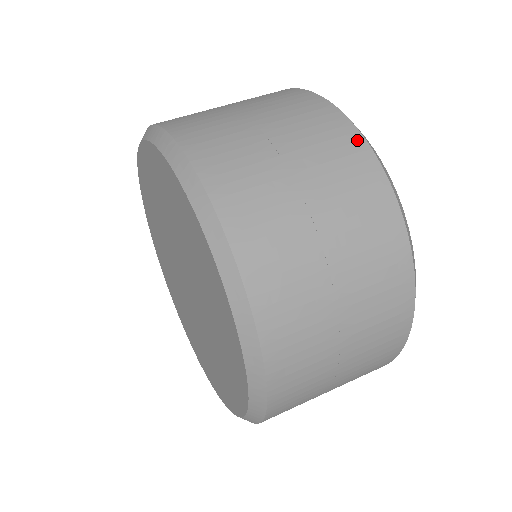
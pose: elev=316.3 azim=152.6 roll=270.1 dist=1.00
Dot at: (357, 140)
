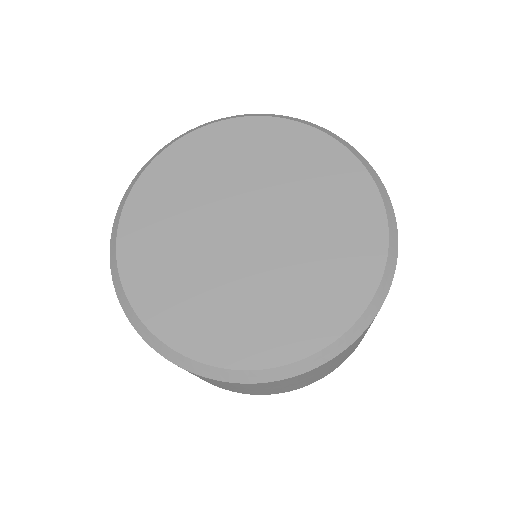
Dot at: occluded
